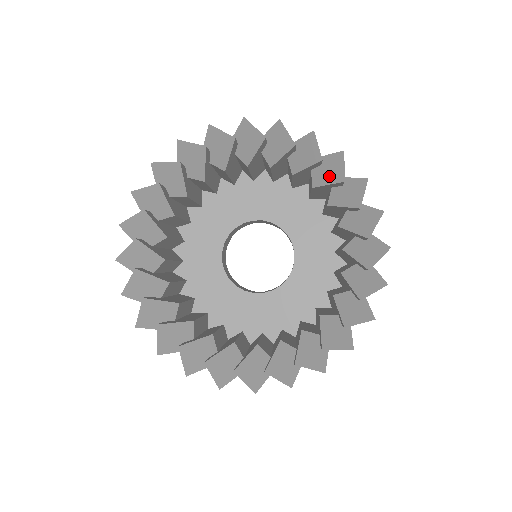
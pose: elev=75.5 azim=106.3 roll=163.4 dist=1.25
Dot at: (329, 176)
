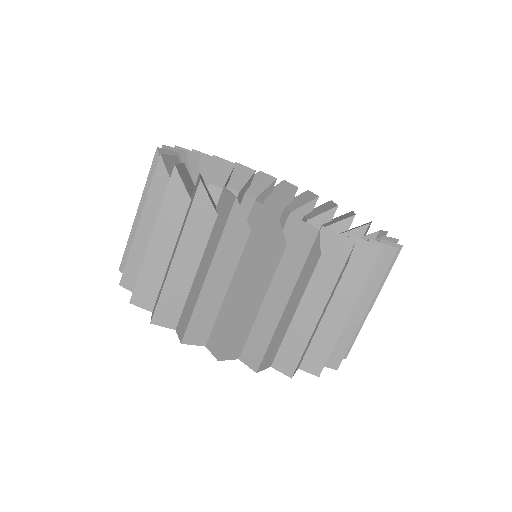
Dot at: occluded
